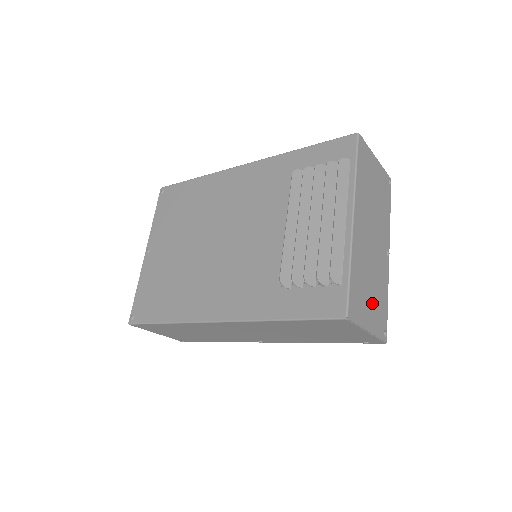
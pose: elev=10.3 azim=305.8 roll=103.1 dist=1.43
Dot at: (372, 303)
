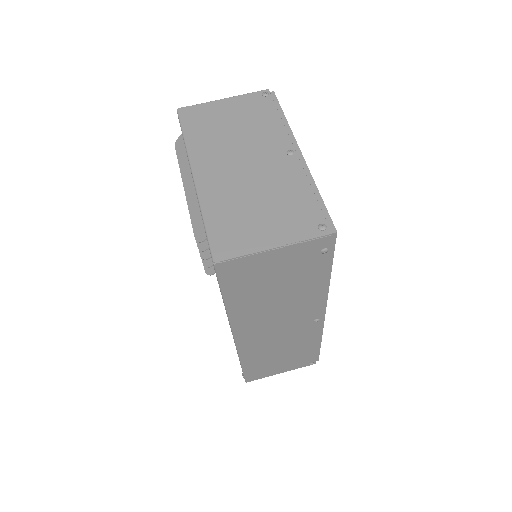
Dot at: (270, 218)
